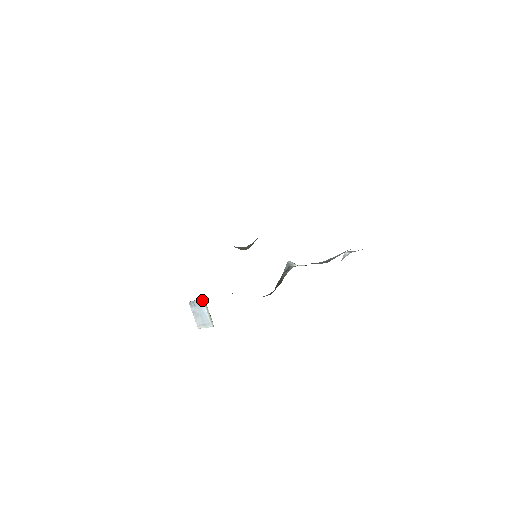
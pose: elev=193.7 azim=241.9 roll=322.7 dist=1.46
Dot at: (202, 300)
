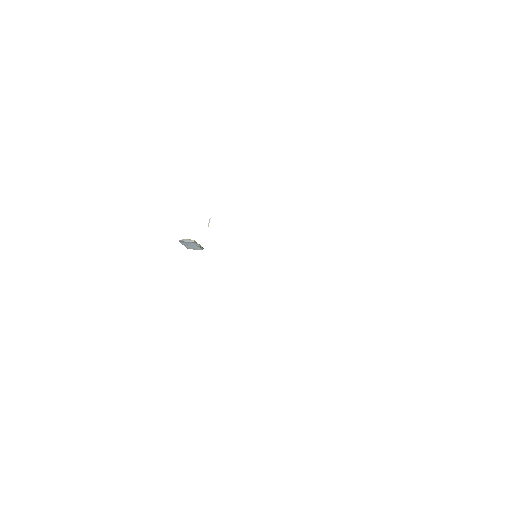
Dot at: (192, 241)
